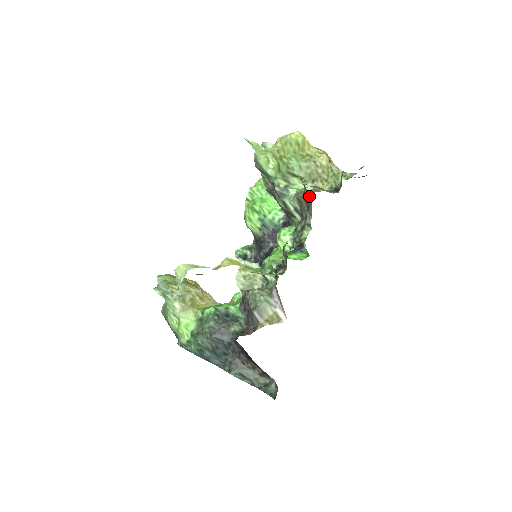
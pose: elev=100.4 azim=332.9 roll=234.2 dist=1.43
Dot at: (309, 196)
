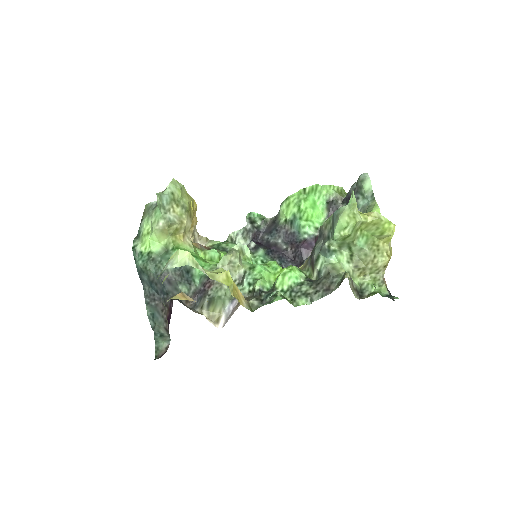
Dot at: (337, 286)
